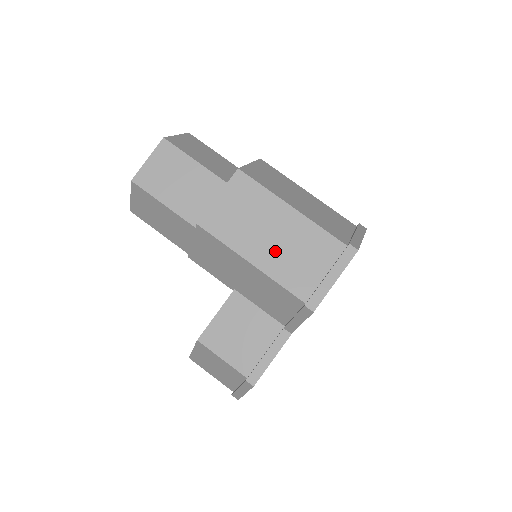
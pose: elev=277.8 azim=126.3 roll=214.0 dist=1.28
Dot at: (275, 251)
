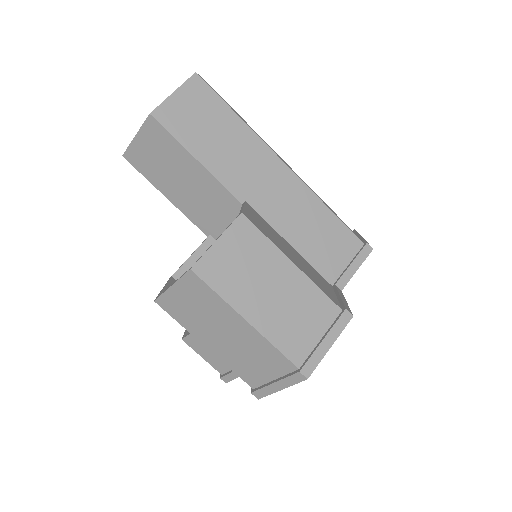
Dot at: (227, 347)
